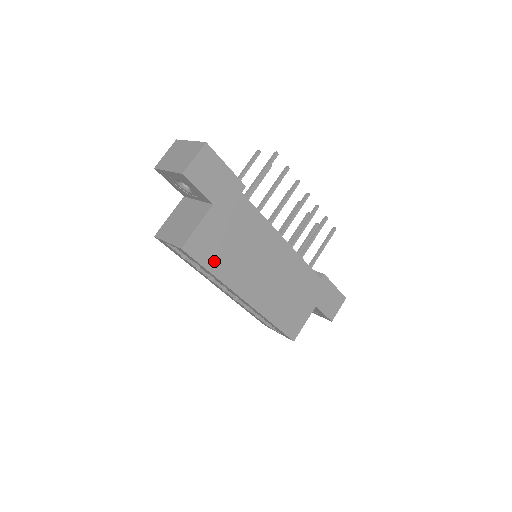
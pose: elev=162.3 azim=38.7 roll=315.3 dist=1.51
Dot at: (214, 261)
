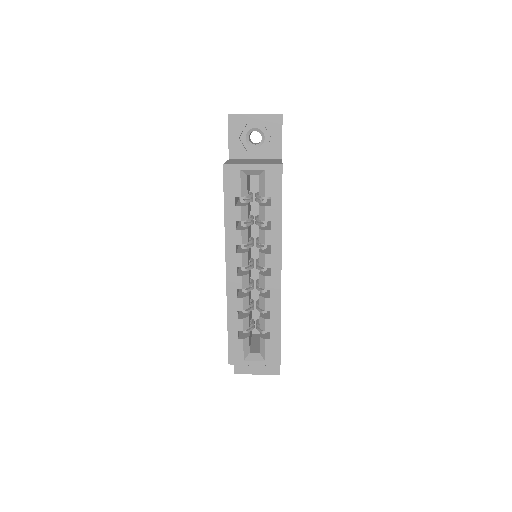
Dot at: occluded
